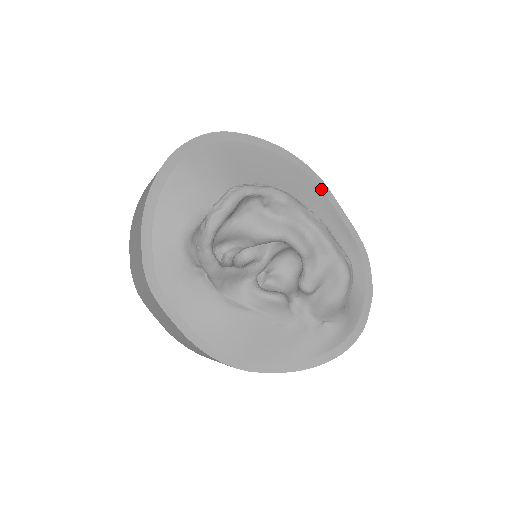
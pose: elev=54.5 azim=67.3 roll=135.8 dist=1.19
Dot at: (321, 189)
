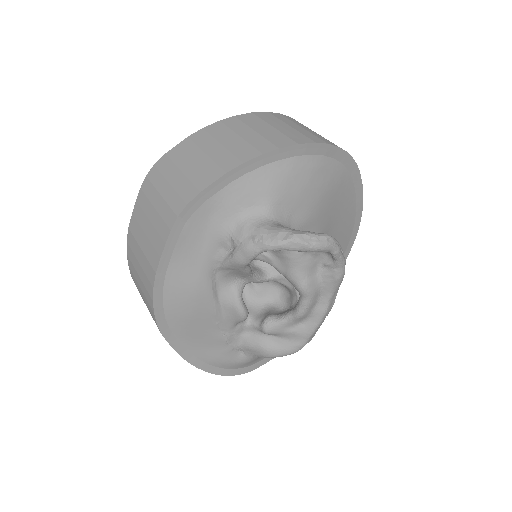
Dot at: occluded
